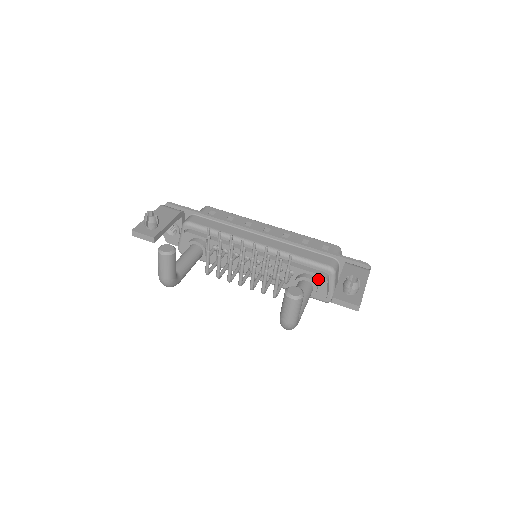
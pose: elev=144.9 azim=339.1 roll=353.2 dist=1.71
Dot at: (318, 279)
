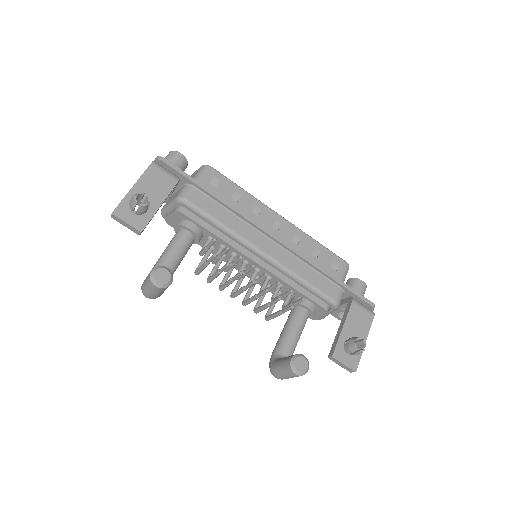
Dot at: (318, 308)
